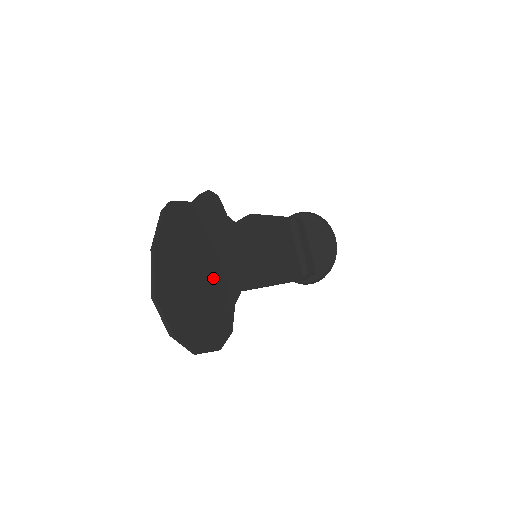
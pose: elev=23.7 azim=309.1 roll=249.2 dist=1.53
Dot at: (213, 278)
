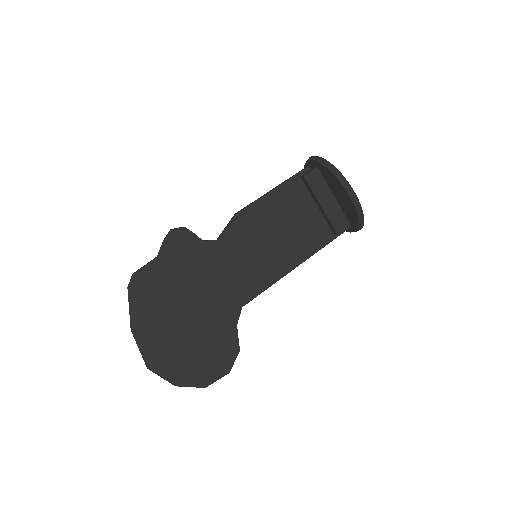
Dot at: (203, 316)
